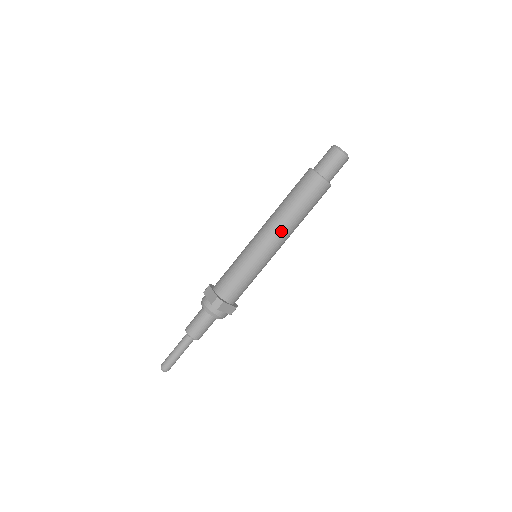
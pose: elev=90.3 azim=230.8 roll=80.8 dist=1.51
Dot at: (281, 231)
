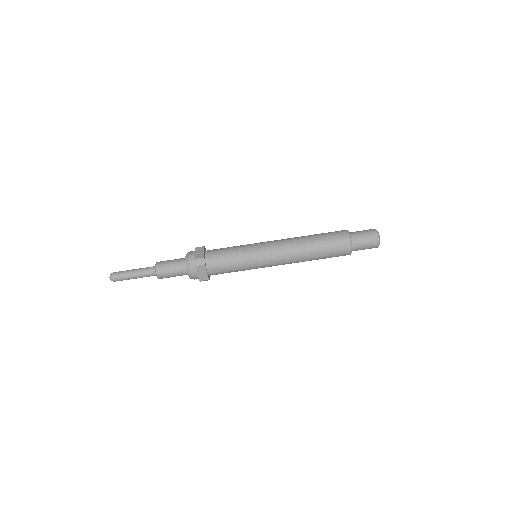
Dot at: (291, 252)
